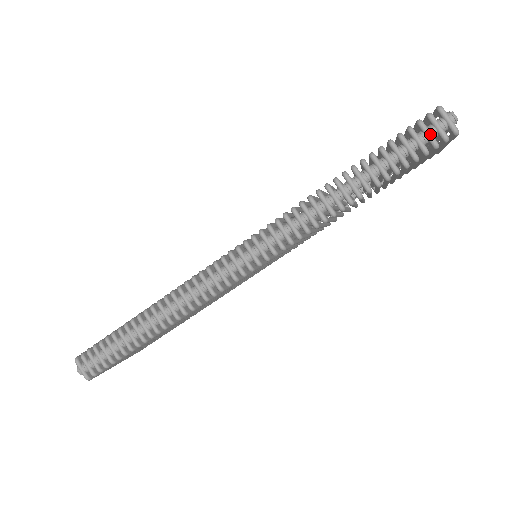
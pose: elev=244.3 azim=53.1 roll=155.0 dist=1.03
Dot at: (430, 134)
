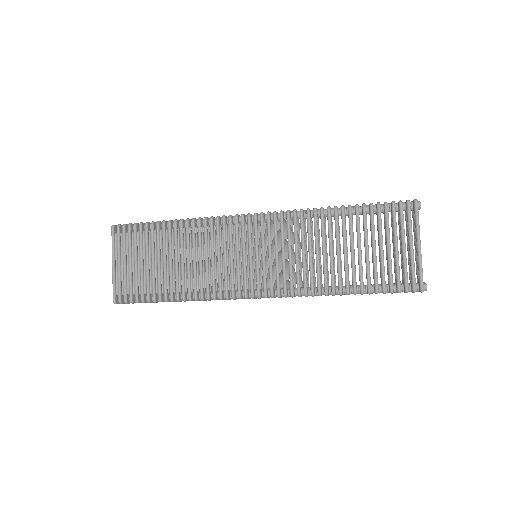
Dot at: occluded
